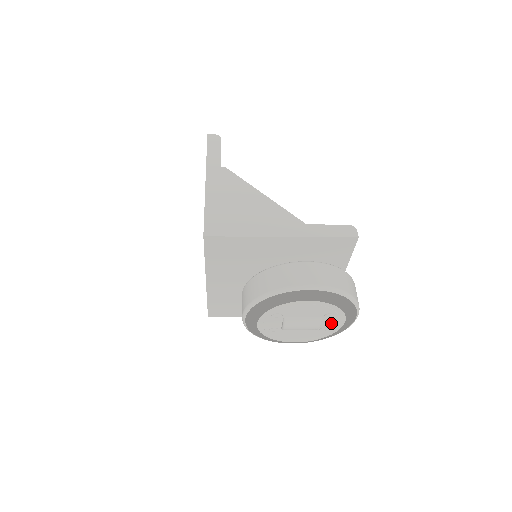
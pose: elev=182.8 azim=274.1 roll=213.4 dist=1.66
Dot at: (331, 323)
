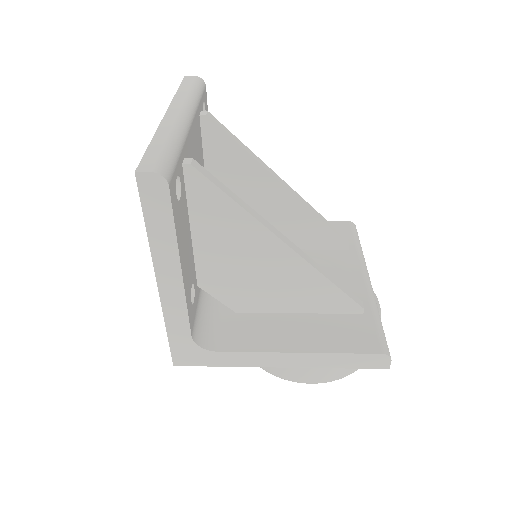
Dot at: occluded
